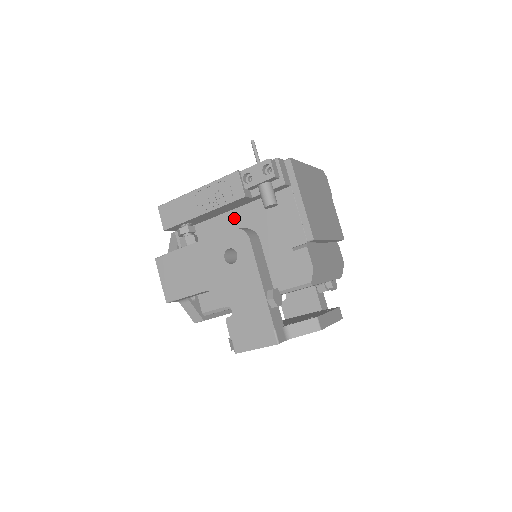
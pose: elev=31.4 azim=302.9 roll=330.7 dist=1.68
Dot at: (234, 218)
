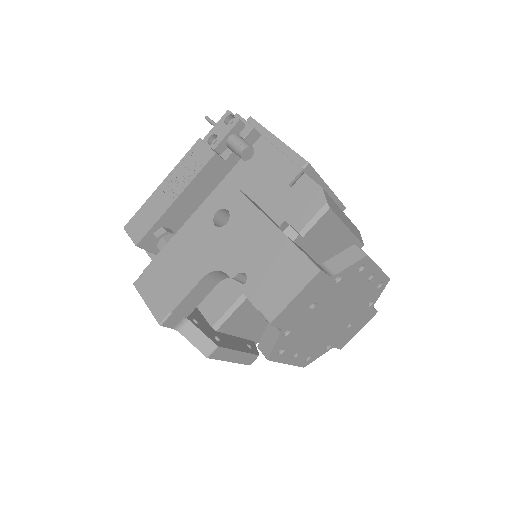
Dot at: occluded
